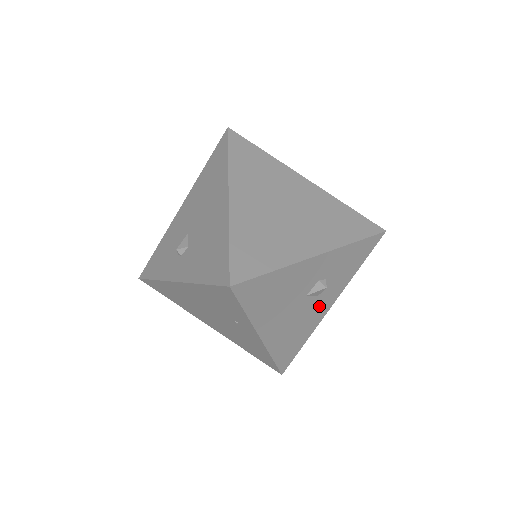
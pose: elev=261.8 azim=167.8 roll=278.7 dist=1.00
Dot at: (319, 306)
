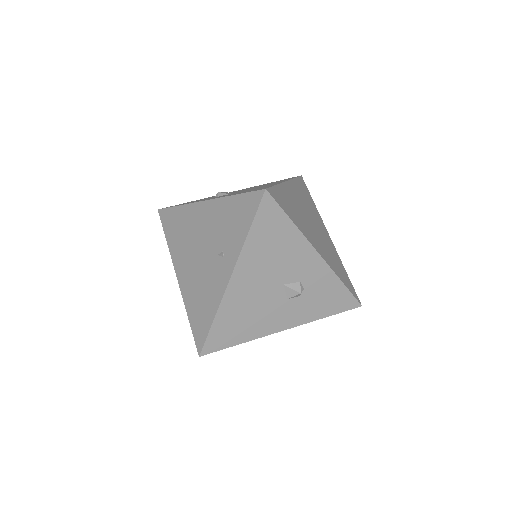
Dot at: (279, 314)
